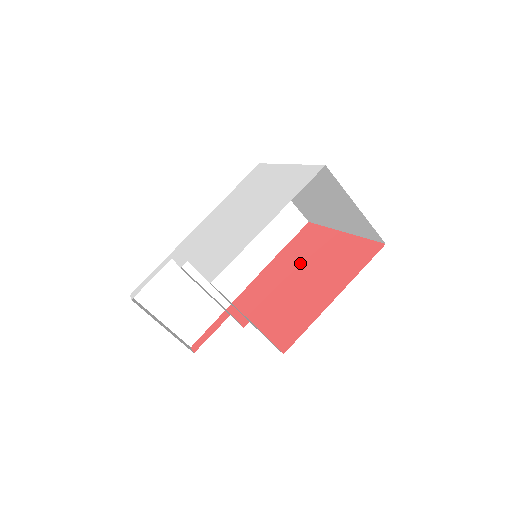
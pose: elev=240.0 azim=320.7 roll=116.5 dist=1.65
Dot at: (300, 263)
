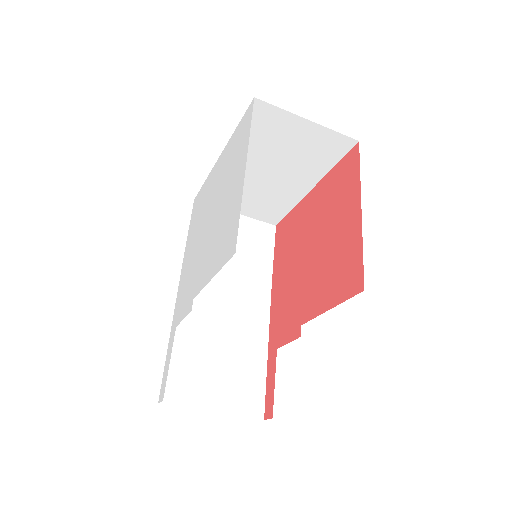
Dot at: (300, 244)
